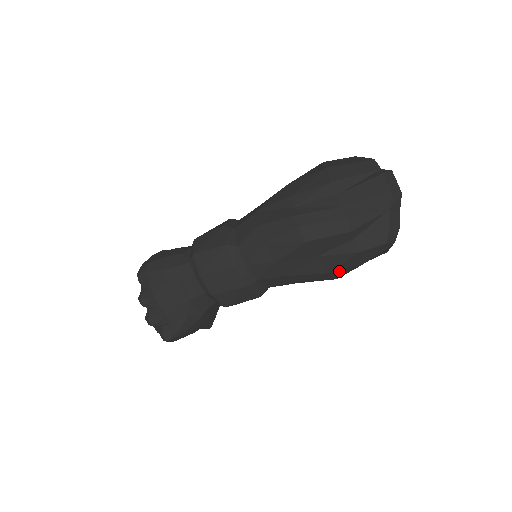
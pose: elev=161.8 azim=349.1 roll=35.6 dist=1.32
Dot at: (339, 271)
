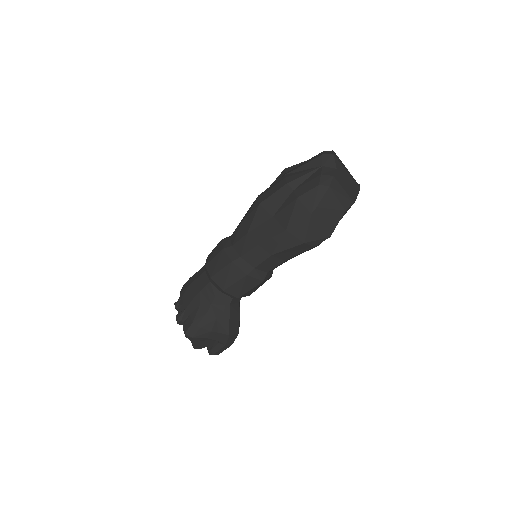
Dot at: (296, 227)
